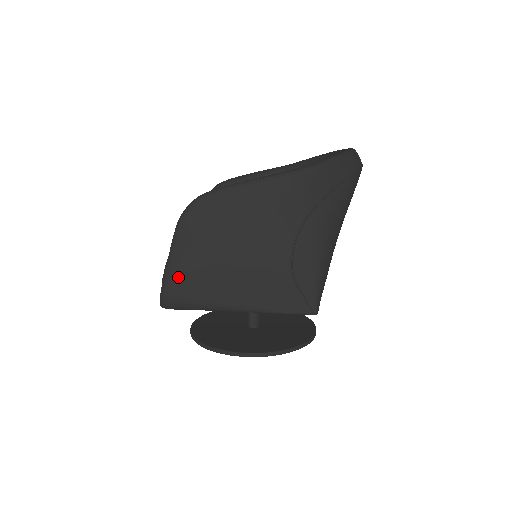
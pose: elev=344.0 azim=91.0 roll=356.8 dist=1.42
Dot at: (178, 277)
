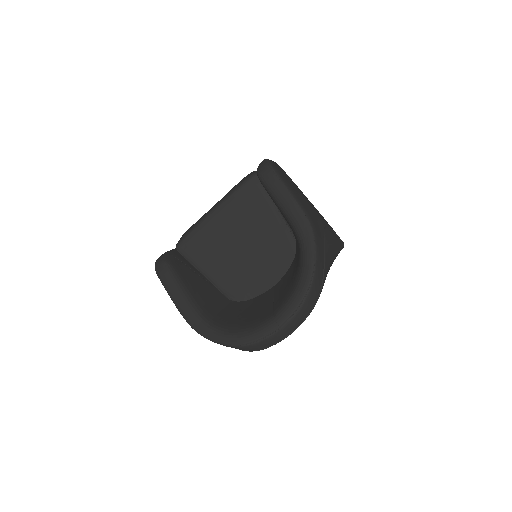
Dot at: occluded
